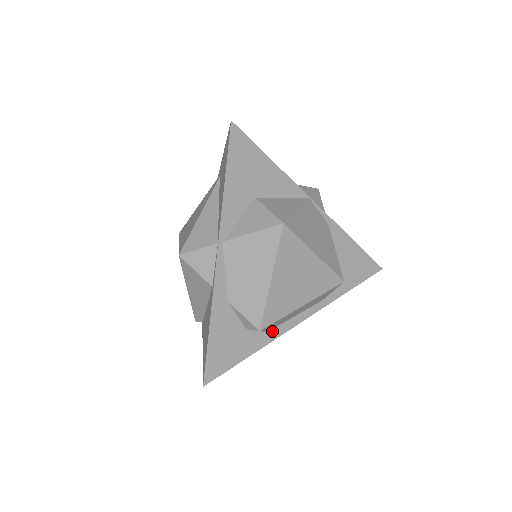
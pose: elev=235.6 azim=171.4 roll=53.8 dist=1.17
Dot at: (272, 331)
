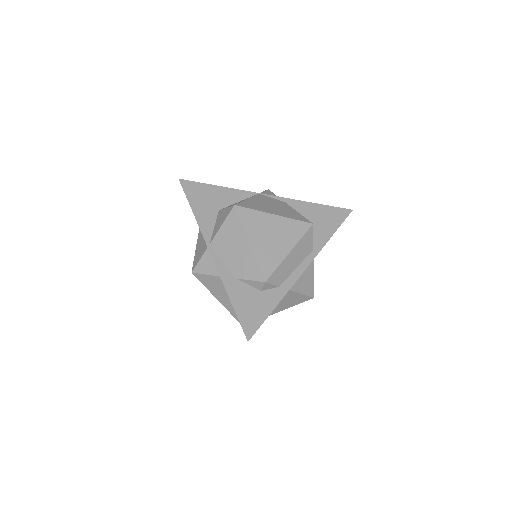
Dot at: (283, 285)
